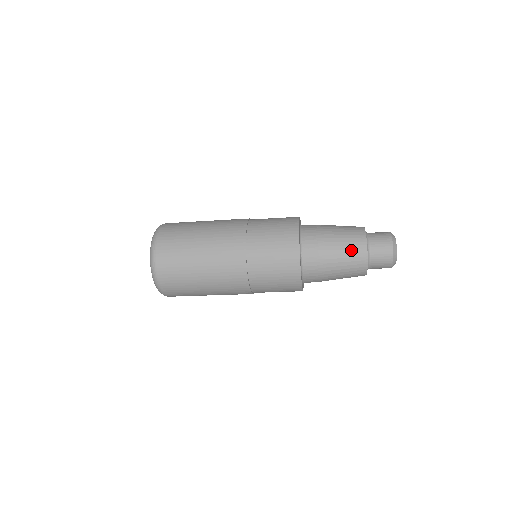
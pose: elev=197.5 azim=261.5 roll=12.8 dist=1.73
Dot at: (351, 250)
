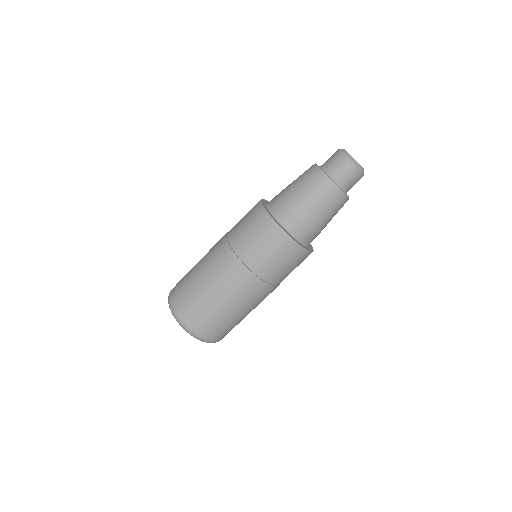
Dot at: (304, 175)
